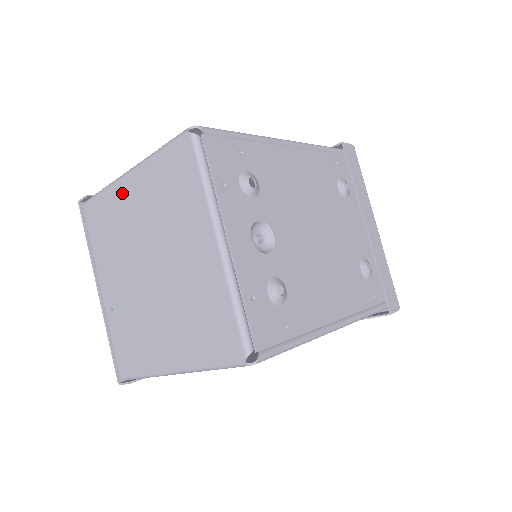
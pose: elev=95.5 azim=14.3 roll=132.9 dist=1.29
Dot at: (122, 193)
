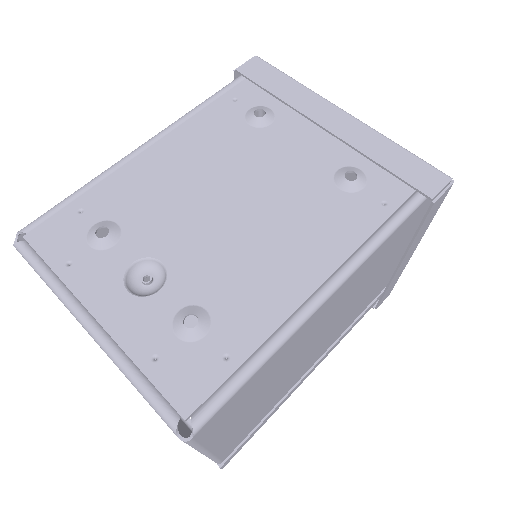
Dot at: occluded
